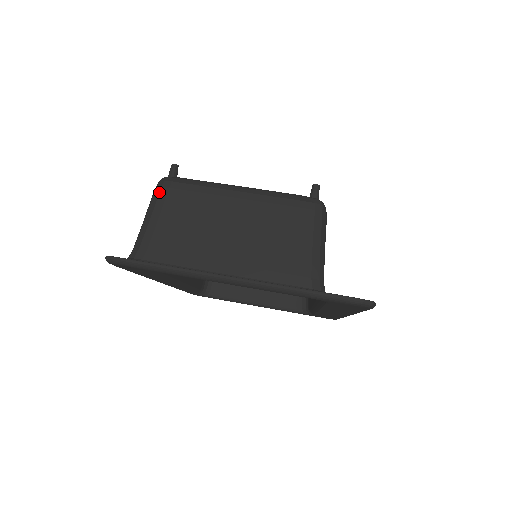
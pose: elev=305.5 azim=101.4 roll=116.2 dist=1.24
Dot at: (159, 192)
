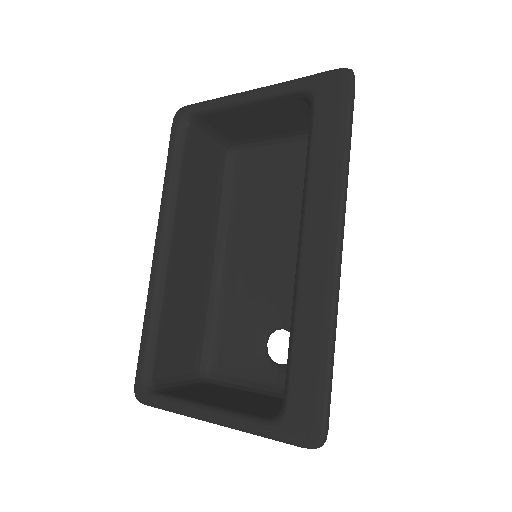
Dot at: (227, 141)
